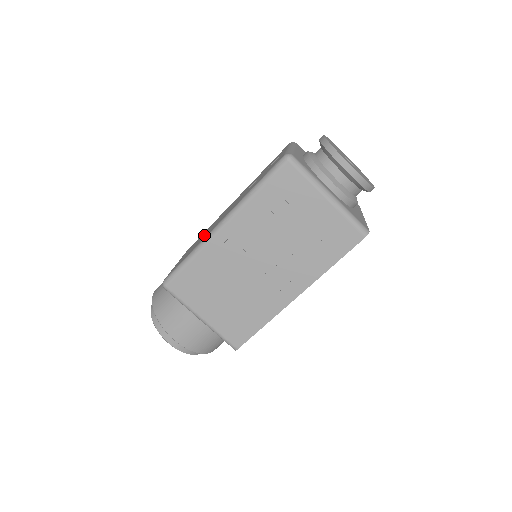
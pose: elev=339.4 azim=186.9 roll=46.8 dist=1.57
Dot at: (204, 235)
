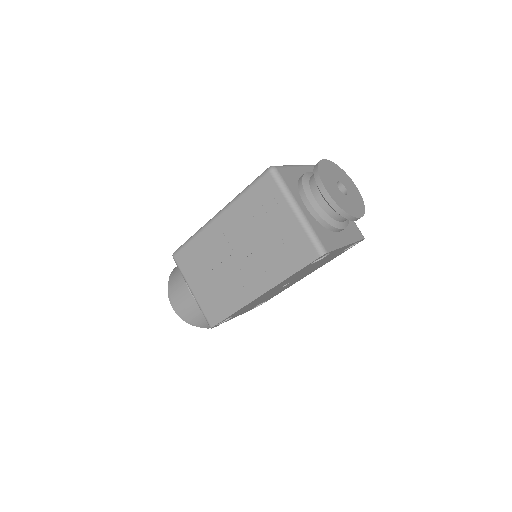
Dot at: occluded
